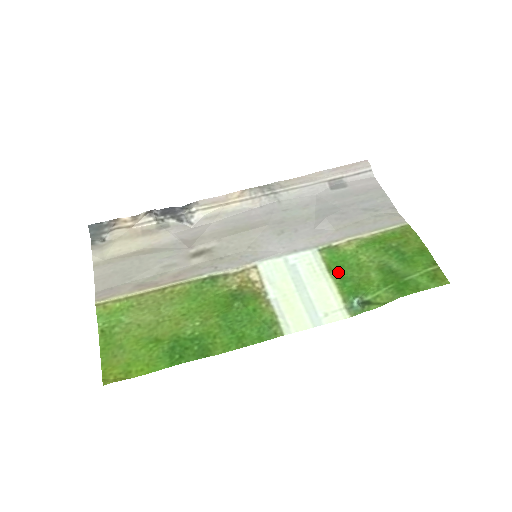
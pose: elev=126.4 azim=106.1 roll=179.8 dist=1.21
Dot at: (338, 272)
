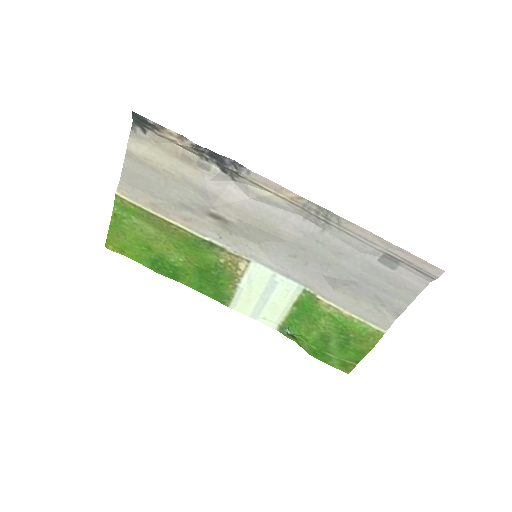
Dot at: (299, 310)
